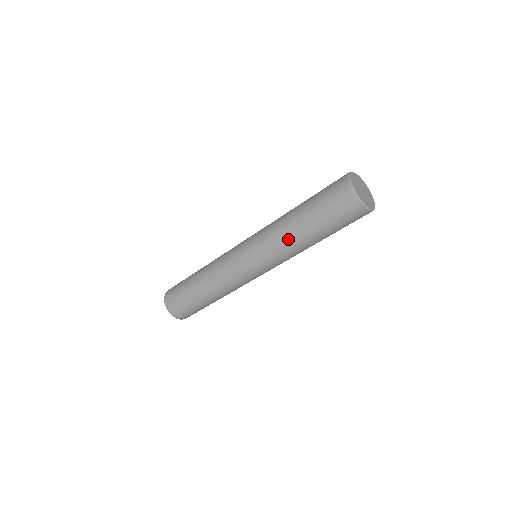
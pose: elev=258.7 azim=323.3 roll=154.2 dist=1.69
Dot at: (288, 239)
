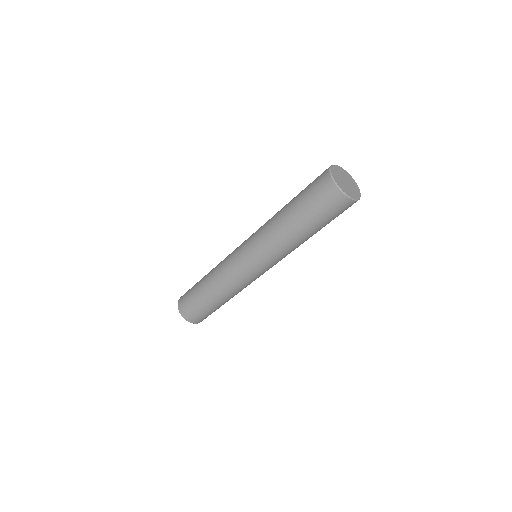
Dot at: (291, 245)
